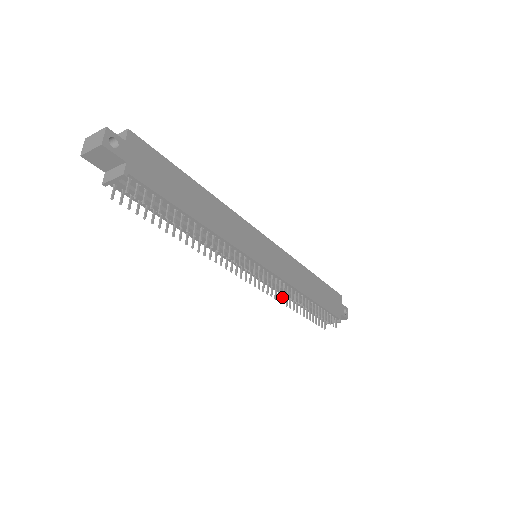
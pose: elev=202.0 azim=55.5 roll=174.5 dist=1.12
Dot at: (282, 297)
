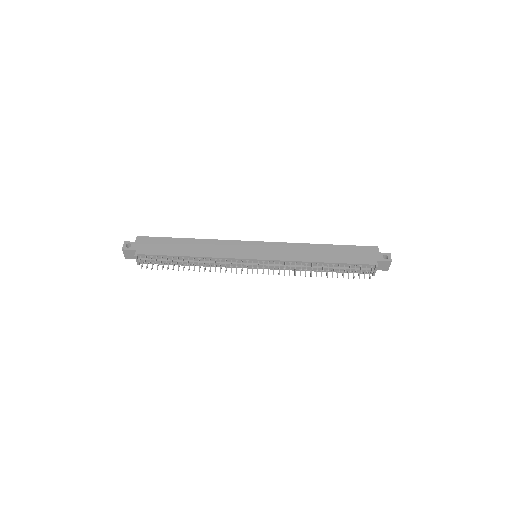
Dot at: occluded
